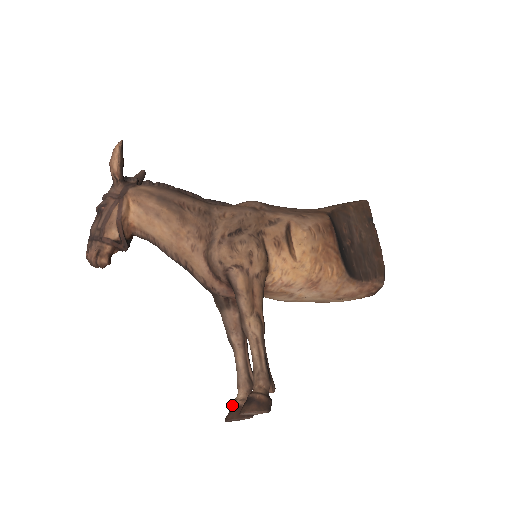
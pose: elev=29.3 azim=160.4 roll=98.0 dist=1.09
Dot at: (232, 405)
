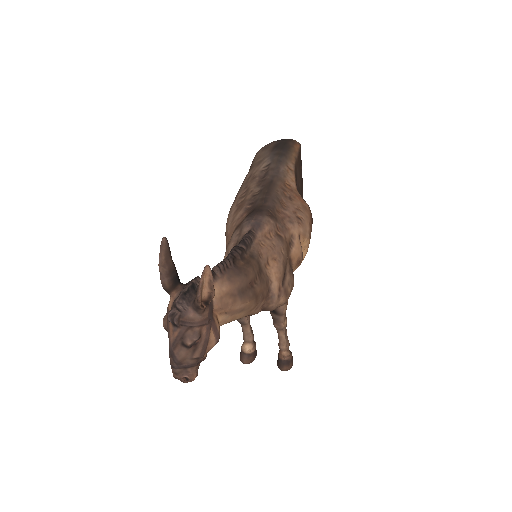
Dot at: (247, 354)
